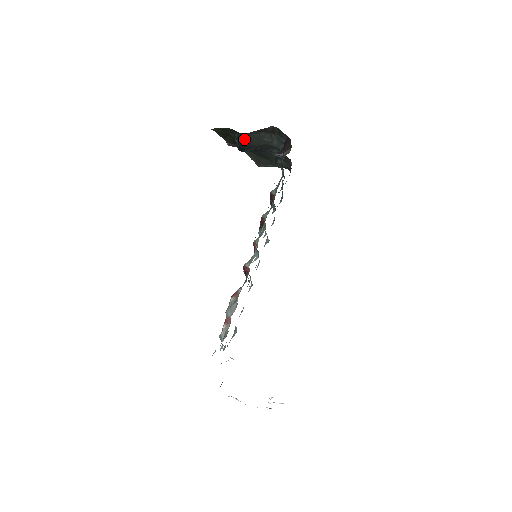
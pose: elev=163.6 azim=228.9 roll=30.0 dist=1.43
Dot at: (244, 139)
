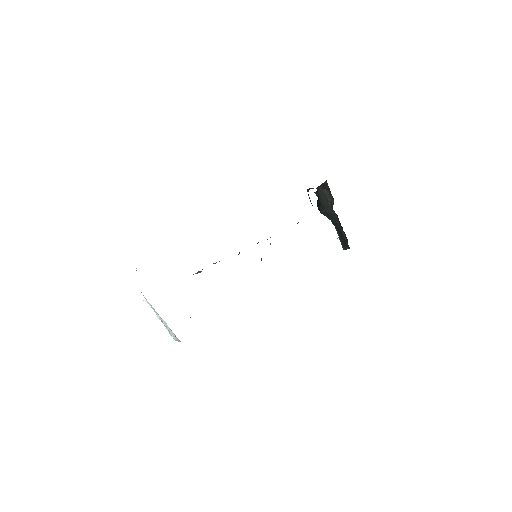
Dot at: (318, 195)
